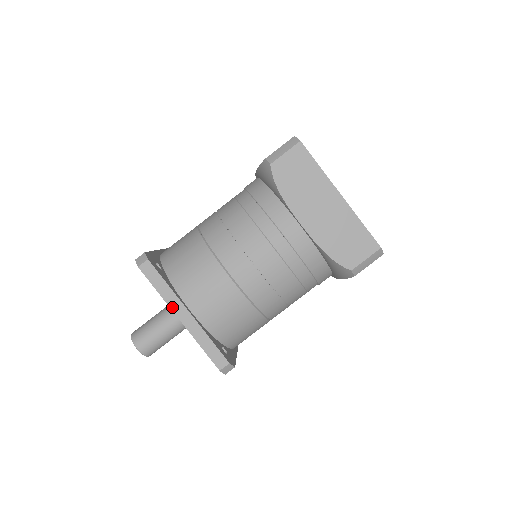
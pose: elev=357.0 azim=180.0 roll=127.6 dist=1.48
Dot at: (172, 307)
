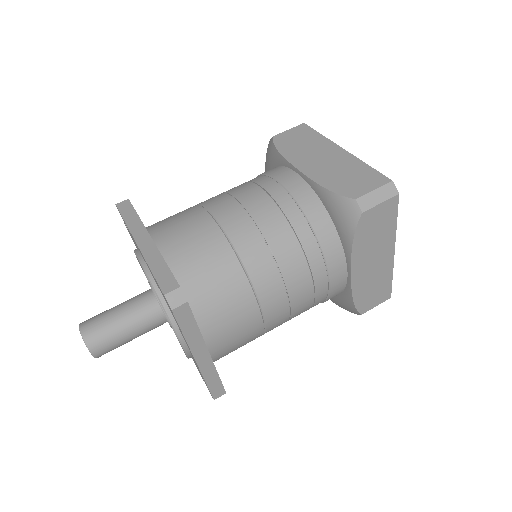
Dot at: (193, 350)
